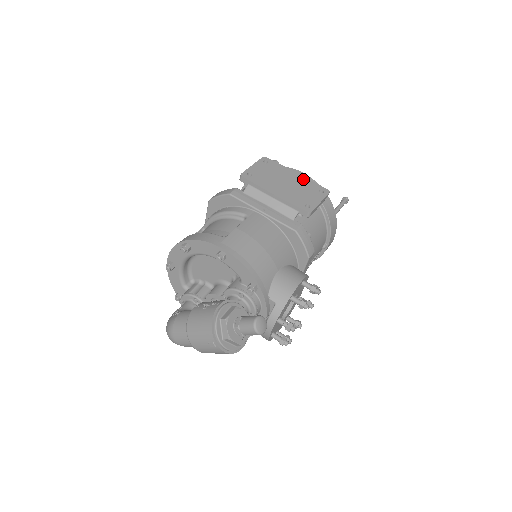
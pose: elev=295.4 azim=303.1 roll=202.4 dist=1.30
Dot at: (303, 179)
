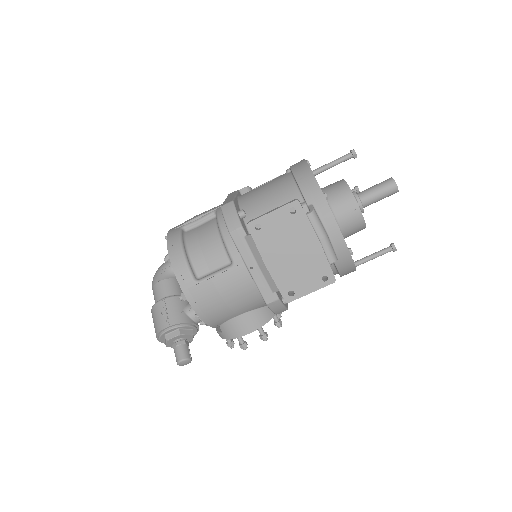
Dot at: (318, 253)
